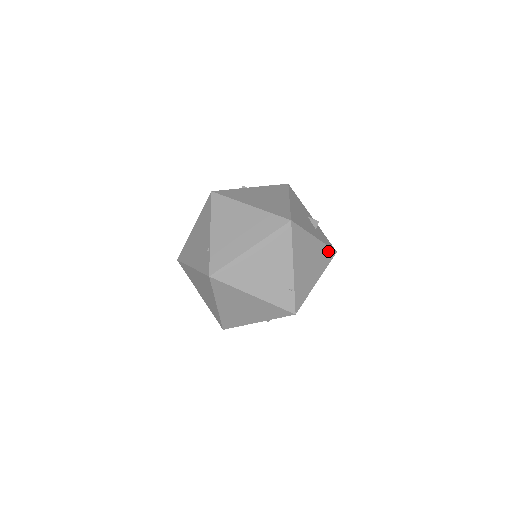
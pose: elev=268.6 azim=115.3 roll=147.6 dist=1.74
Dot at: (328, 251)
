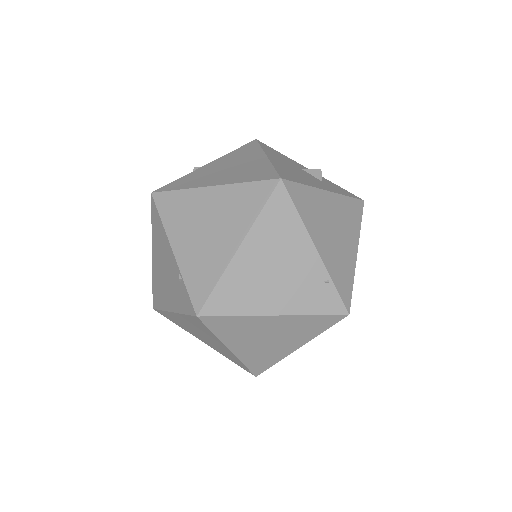
Dot at: (352, 204)
